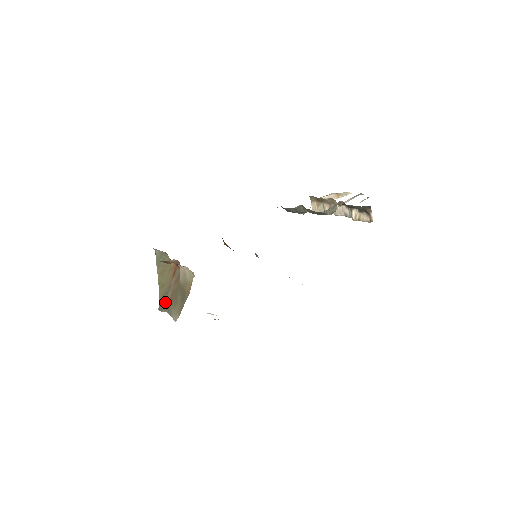
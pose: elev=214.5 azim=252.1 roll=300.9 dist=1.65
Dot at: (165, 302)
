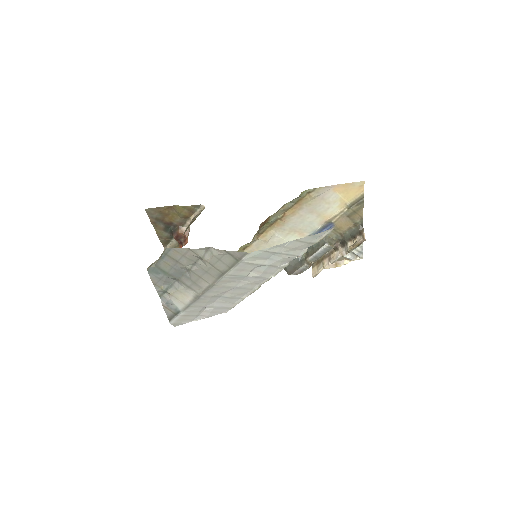
Dot at: occluded
